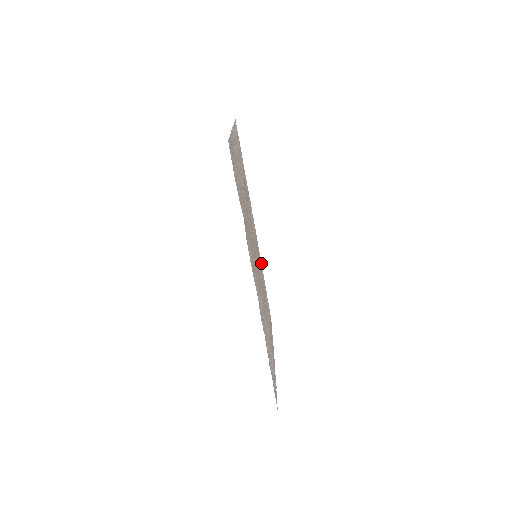
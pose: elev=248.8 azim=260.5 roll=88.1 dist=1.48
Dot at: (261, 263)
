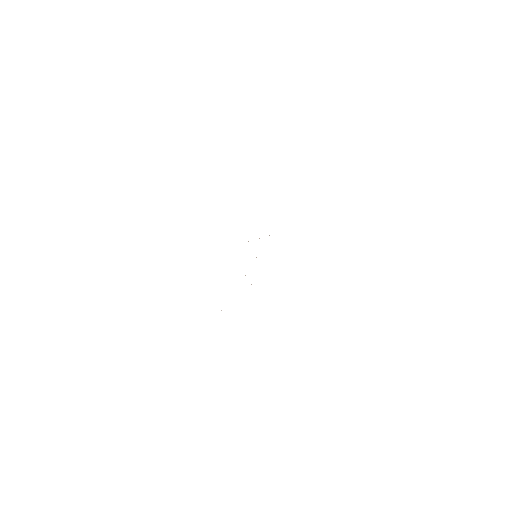
Dot at: occluded
